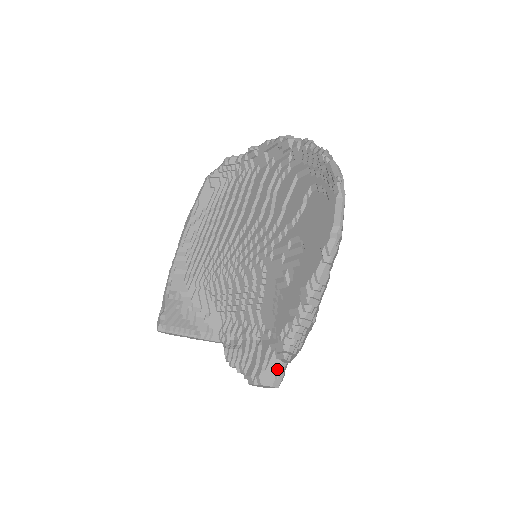
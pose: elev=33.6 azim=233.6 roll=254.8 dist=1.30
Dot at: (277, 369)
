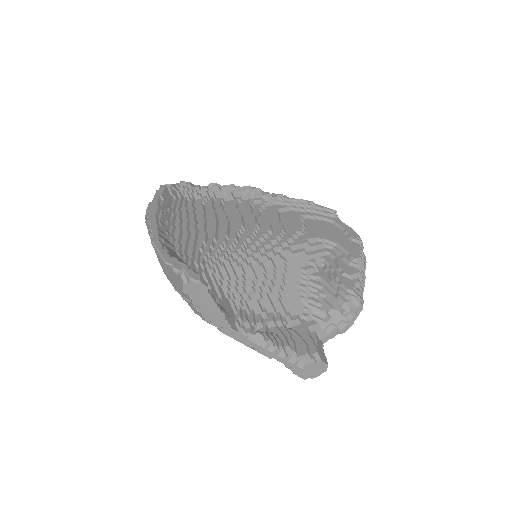
Dot at: (322, 350)
